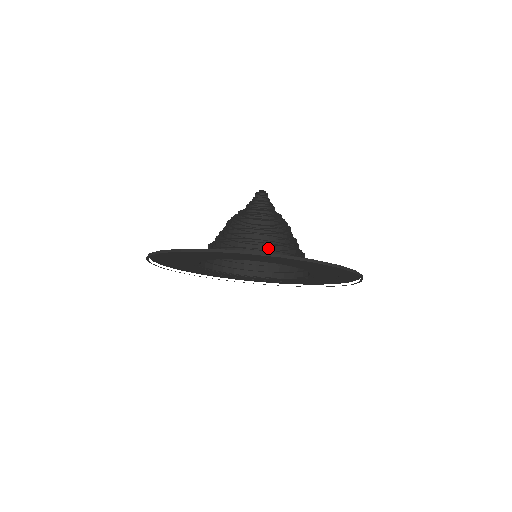
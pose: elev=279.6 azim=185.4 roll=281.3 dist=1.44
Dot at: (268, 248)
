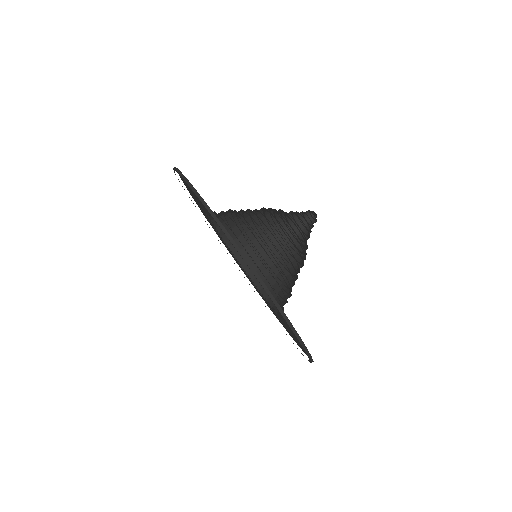
Dot at: occluded
